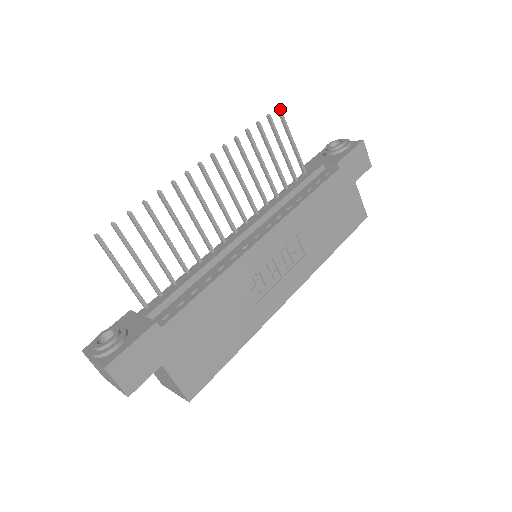
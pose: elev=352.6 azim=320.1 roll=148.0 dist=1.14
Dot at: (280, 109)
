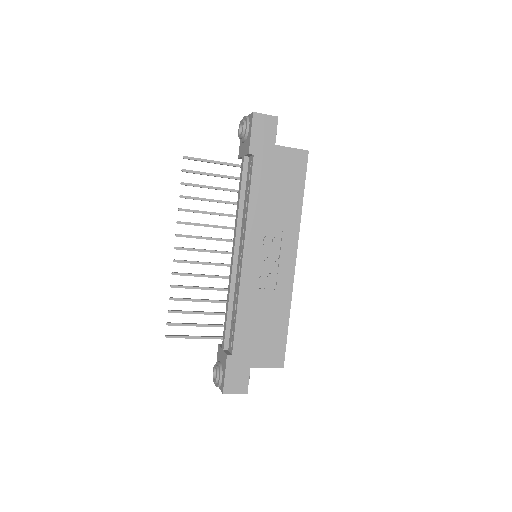
Dot at: (185, 157)
